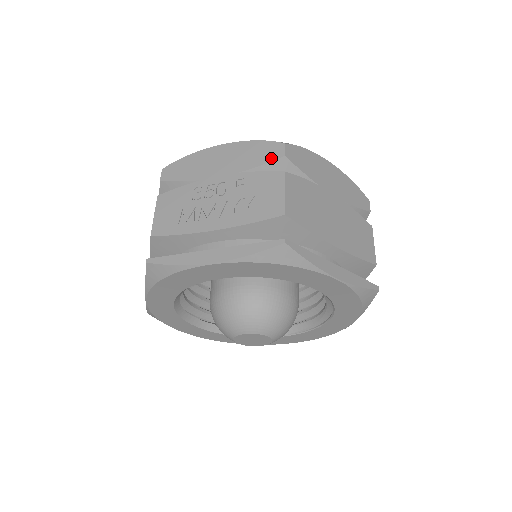
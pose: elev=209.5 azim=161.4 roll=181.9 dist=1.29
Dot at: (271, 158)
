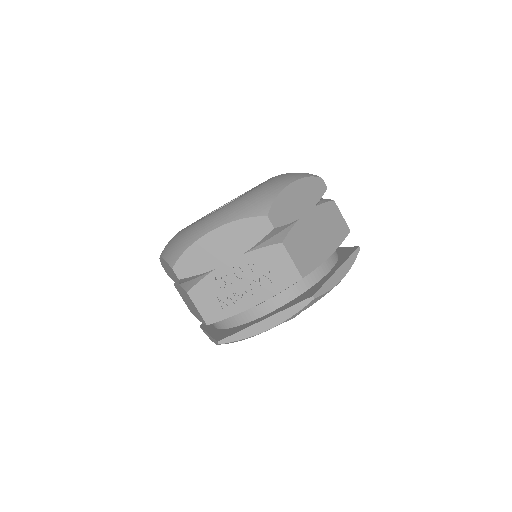
Dot at: (263, 234)
